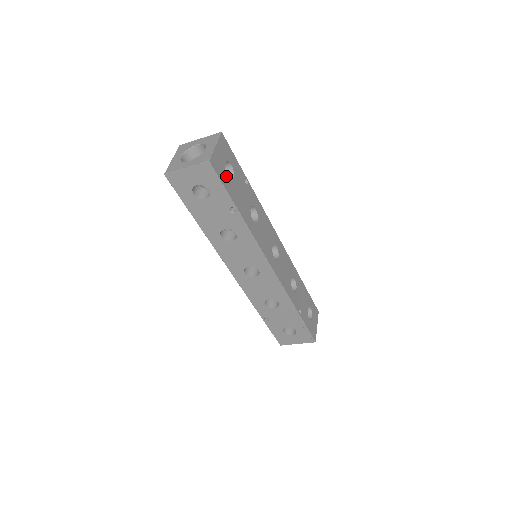
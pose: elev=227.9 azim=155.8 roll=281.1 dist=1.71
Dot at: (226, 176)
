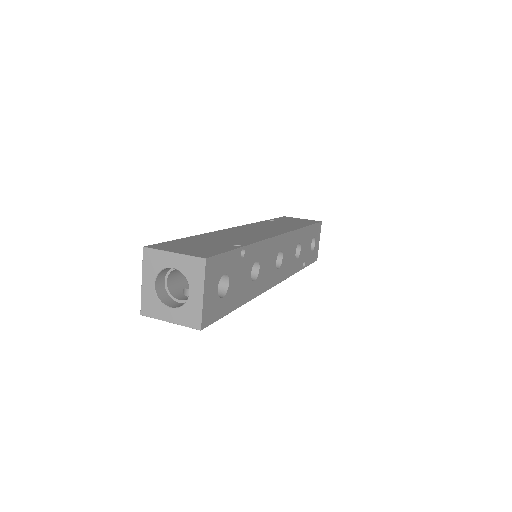
Dot at: (221, 301)
